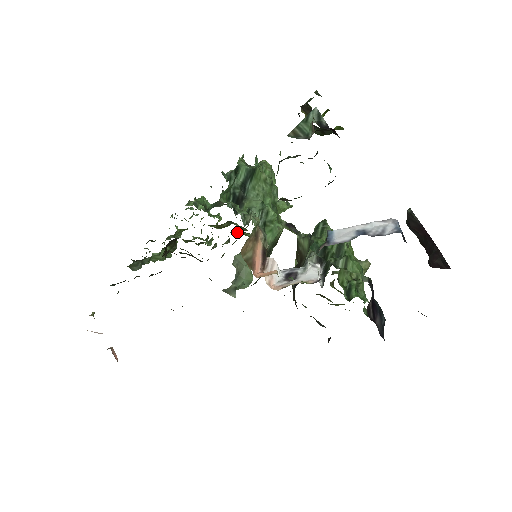
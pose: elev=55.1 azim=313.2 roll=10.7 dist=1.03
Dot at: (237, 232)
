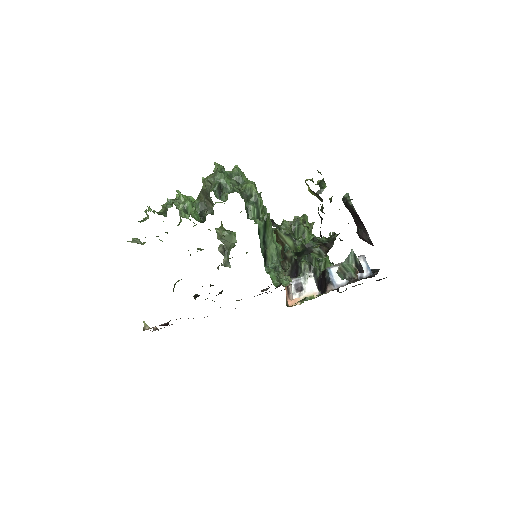
Dot at: occluded
